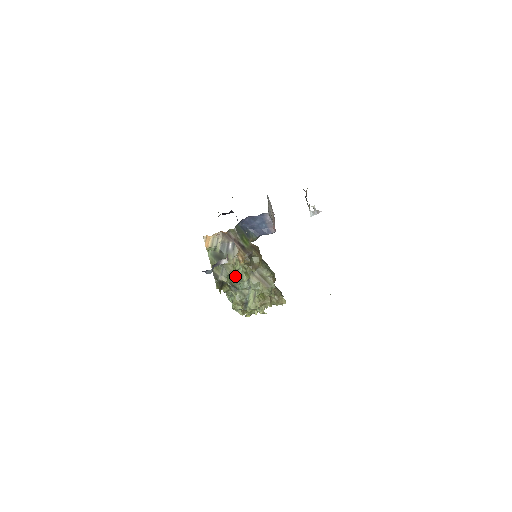
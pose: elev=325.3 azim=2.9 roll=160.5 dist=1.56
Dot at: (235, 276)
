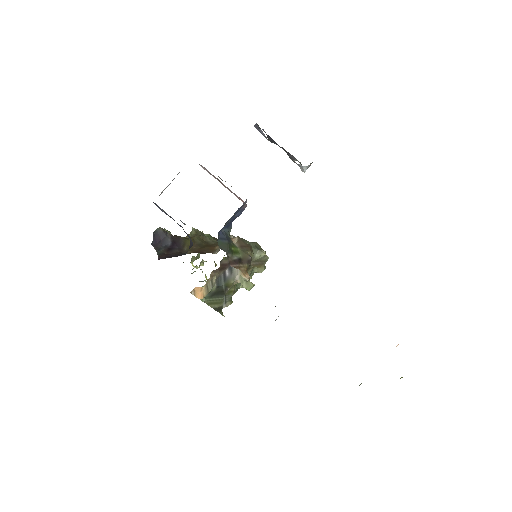
Dot at: (236, 289)
